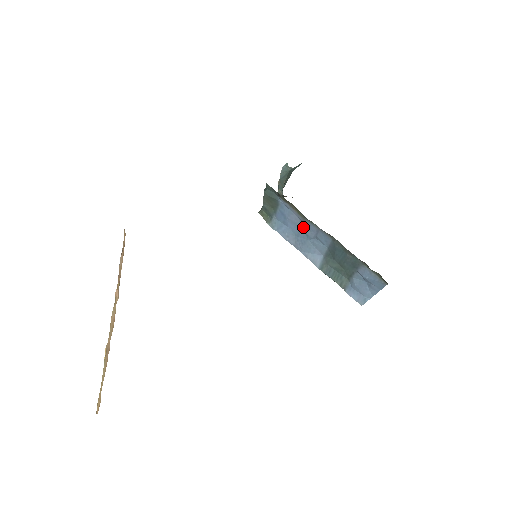
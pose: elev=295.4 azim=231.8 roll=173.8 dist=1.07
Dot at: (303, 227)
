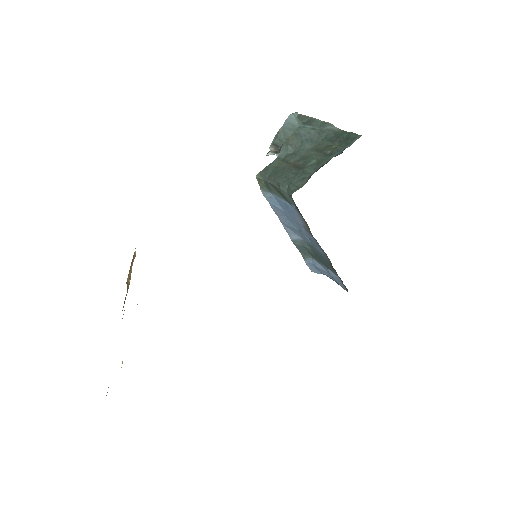
Dot at: (301, 227)
